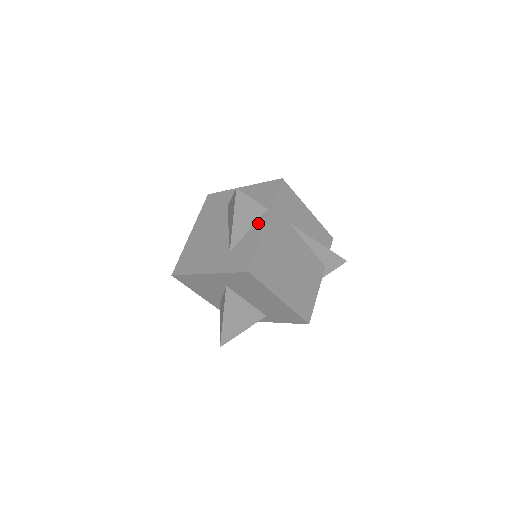
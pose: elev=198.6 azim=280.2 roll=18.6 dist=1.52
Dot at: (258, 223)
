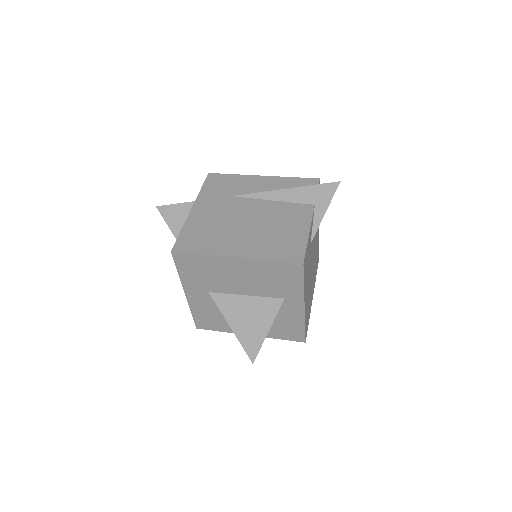
Dot at: occluded
